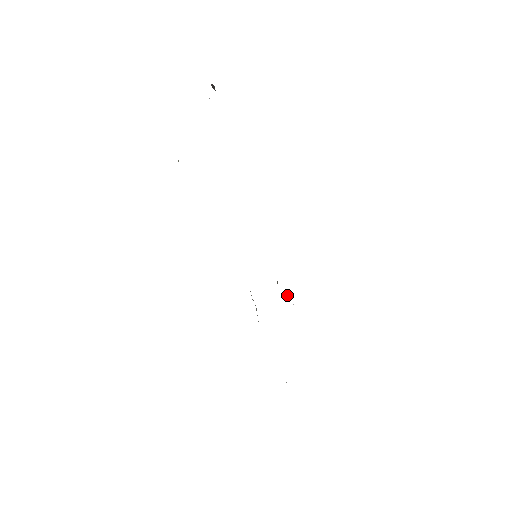
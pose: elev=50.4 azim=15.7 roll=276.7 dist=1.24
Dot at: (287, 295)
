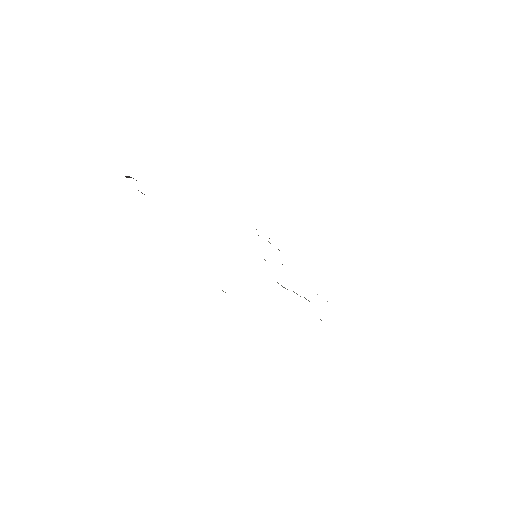
Dot at: (270, 243)
